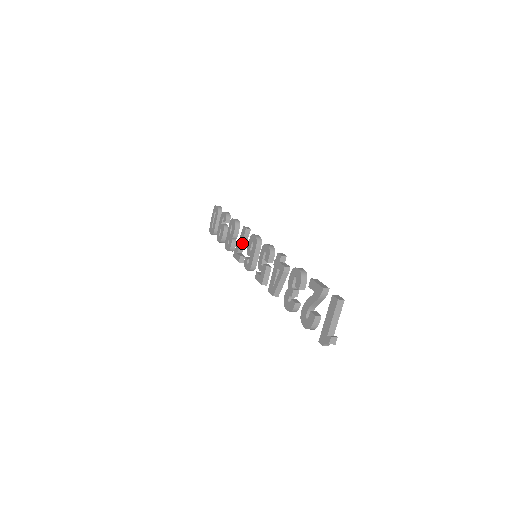
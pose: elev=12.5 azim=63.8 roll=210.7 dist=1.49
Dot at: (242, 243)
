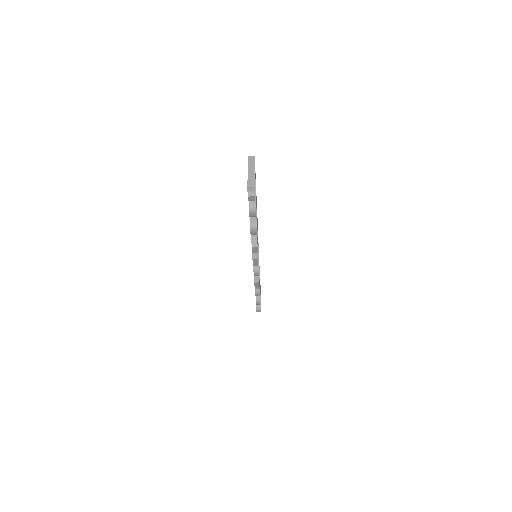
Dot at: occluded
